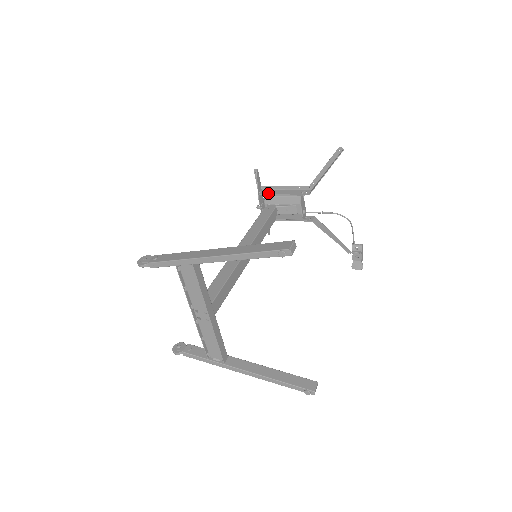
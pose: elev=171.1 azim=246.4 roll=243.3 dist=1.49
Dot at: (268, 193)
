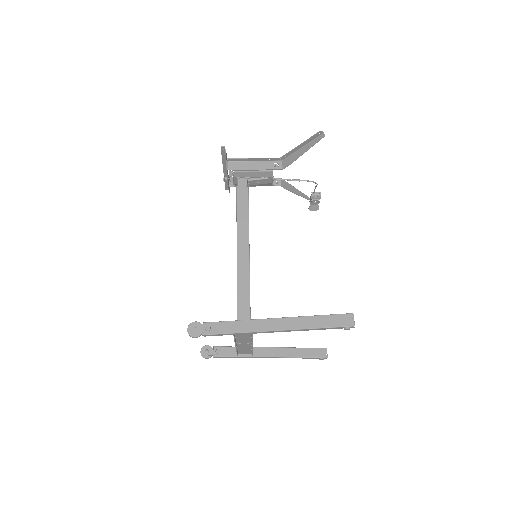
Dot at: (237, 168)
